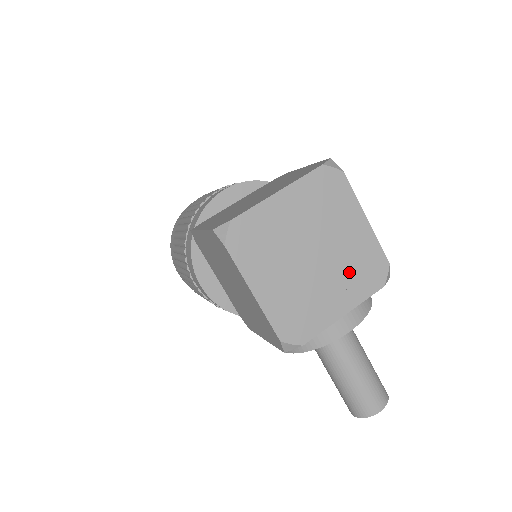
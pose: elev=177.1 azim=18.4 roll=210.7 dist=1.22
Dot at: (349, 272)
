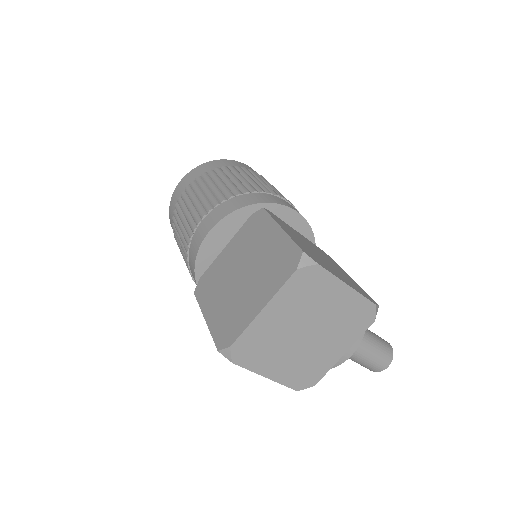
Dot at: (341, 328)
